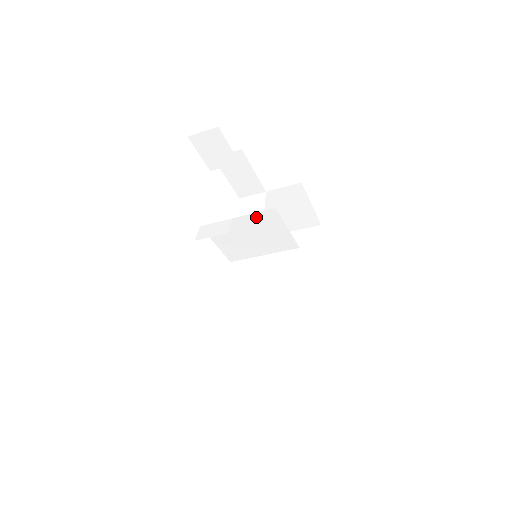
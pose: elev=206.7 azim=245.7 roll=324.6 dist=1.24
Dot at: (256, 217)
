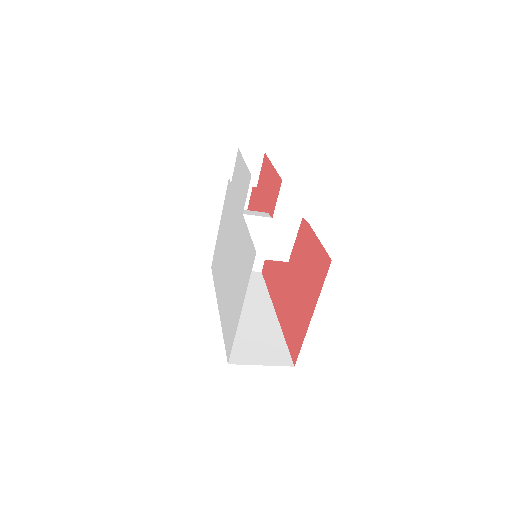
Dot at: (284, 219)
